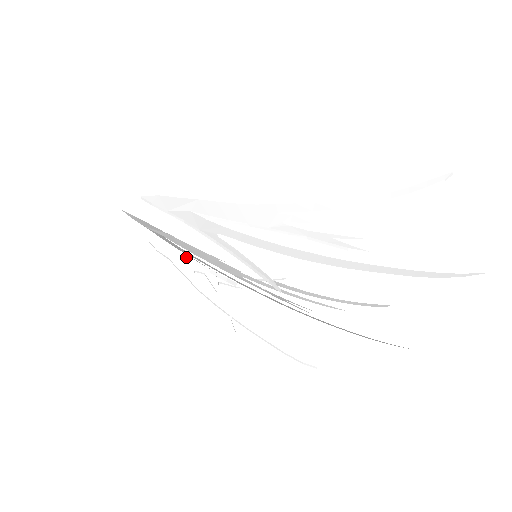
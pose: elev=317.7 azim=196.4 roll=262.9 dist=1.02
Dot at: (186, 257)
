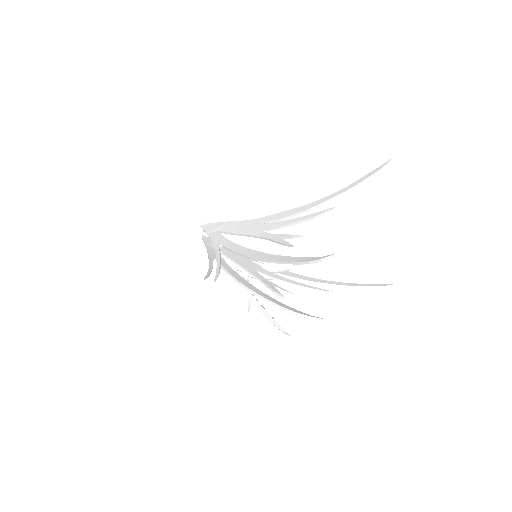
Dot at: occluded
